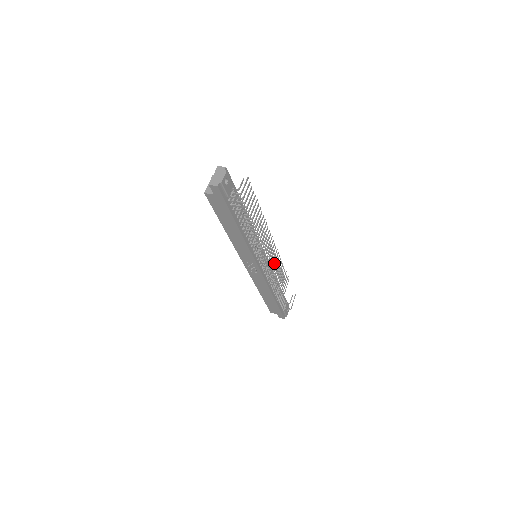
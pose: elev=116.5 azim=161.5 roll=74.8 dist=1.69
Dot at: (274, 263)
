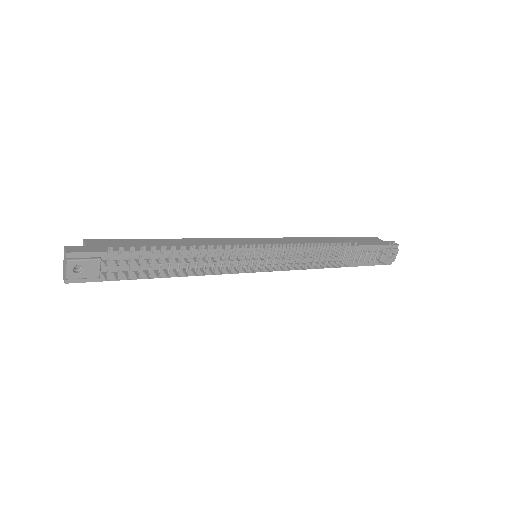
Dot at: (285, 262)
